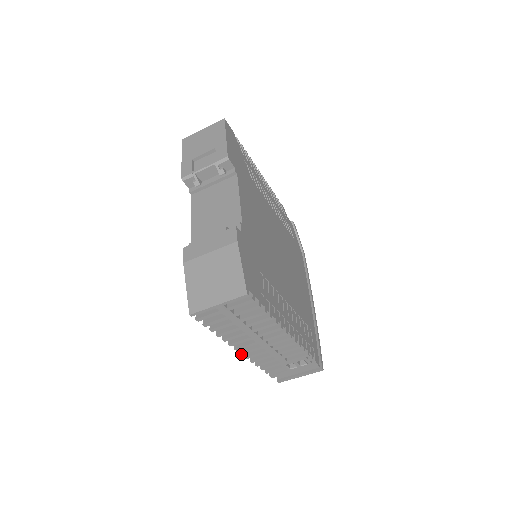
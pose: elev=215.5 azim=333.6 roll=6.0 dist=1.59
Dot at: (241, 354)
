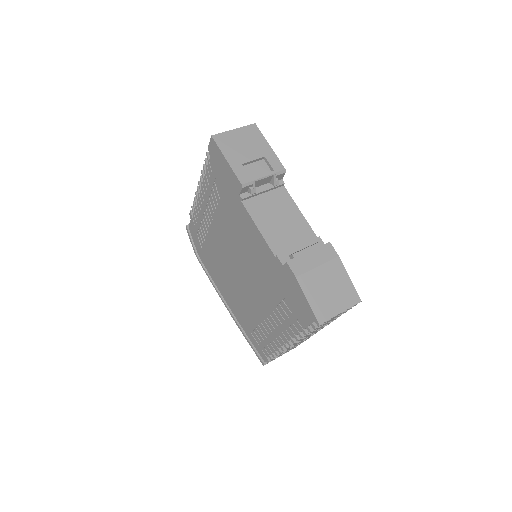
Dot at: occluded
